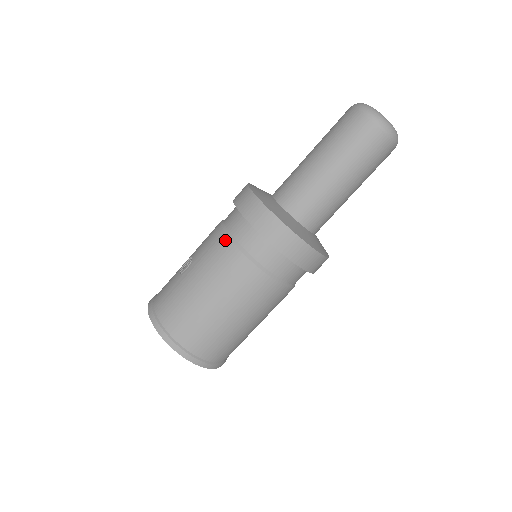
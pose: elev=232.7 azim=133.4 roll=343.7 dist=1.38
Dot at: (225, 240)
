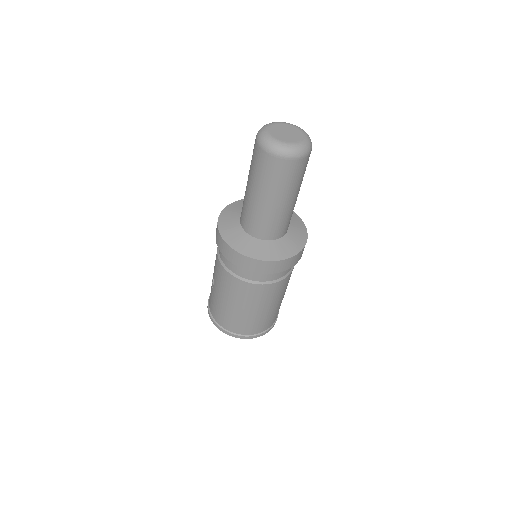
Dot at: (222, 268)
